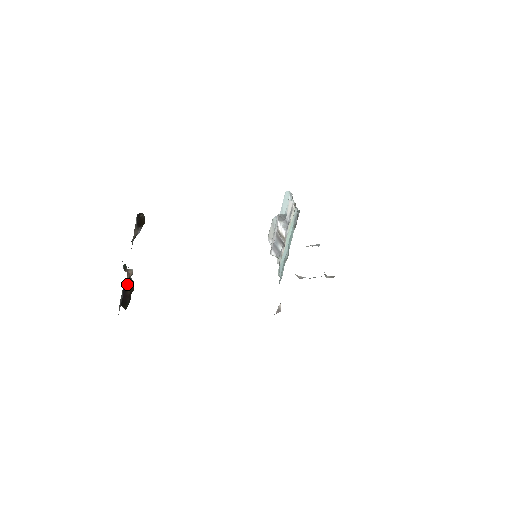
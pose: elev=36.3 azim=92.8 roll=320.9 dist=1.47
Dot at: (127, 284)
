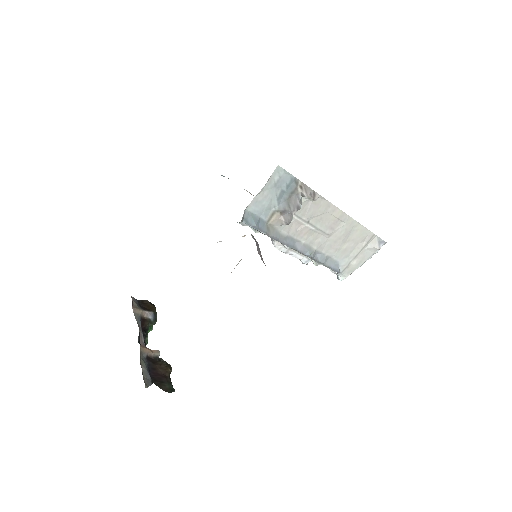
Dot at: (154, 363)
